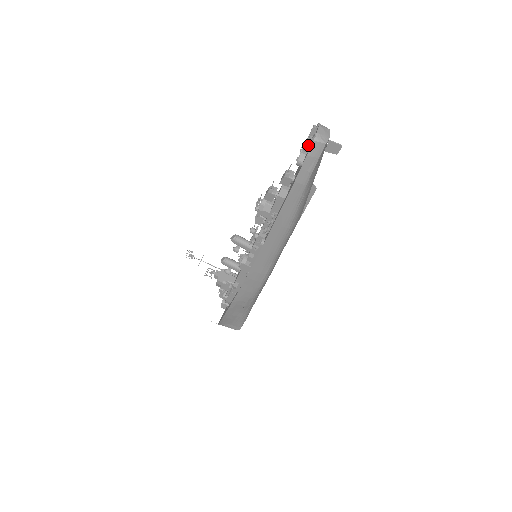
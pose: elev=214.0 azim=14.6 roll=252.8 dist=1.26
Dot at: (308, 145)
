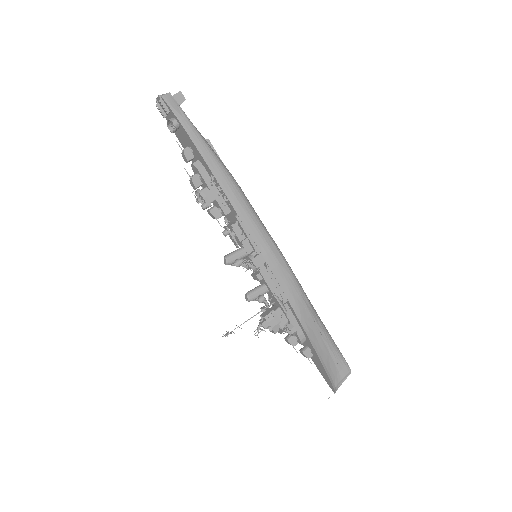
Dot at: (164, 106)
